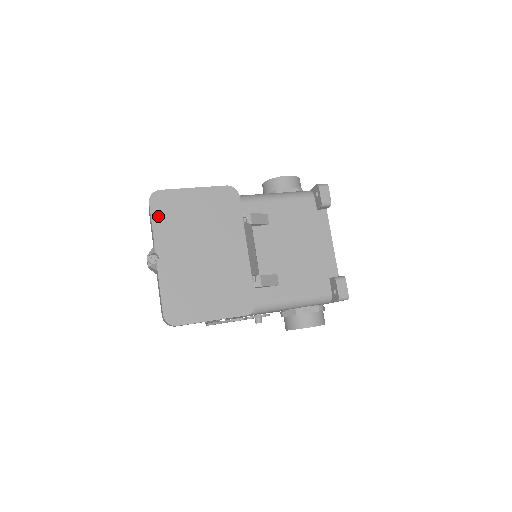
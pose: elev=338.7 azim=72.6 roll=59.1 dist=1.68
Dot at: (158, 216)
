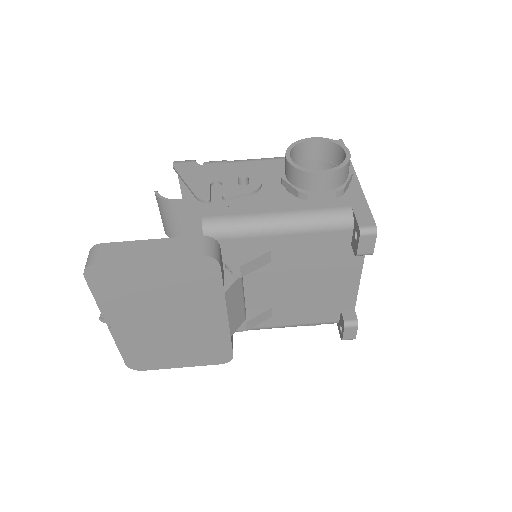
Dot at: (101, 290)
